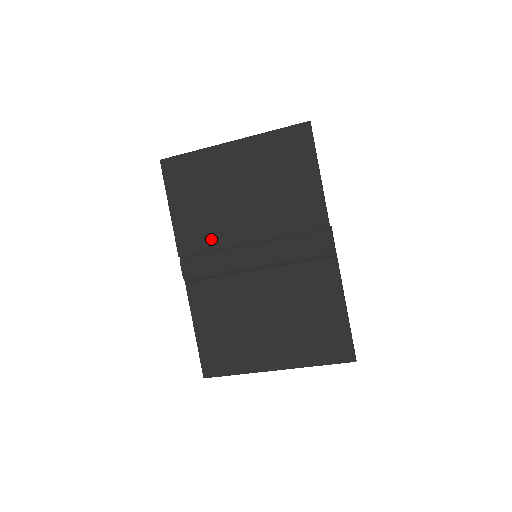
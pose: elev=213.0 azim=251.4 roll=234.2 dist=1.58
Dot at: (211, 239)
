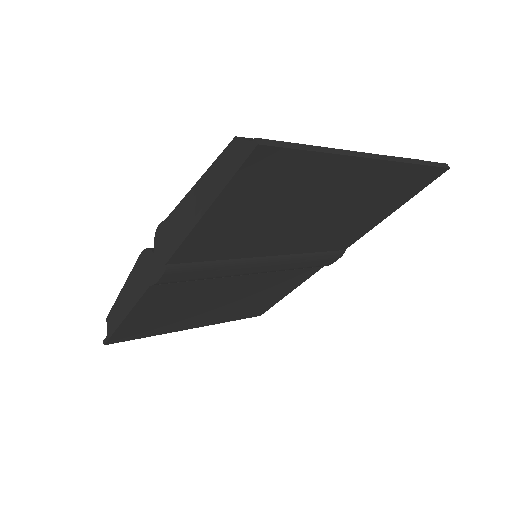
Dot at: (230, 251)
